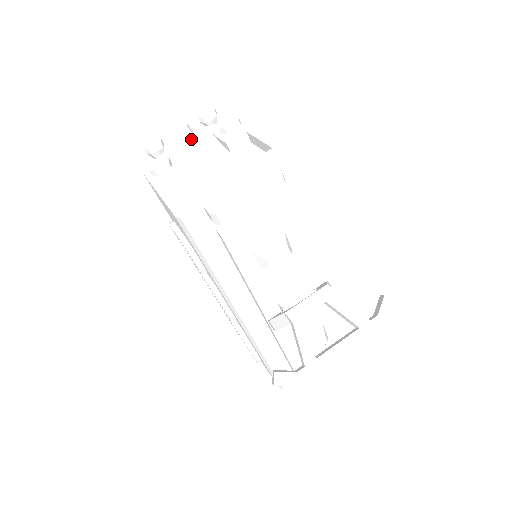
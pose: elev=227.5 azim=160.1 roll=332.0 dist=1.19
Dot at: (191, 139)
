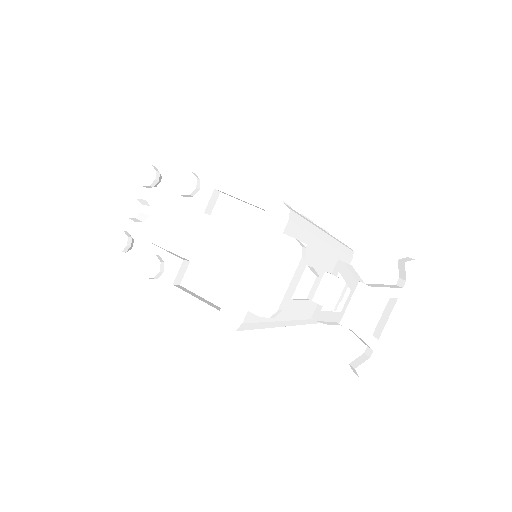
Dot at: (152, 213)
